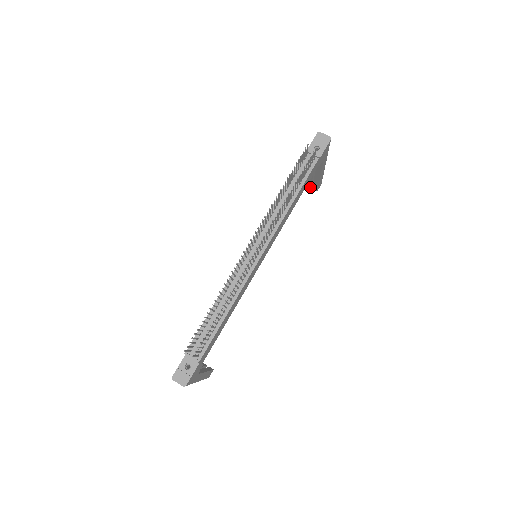
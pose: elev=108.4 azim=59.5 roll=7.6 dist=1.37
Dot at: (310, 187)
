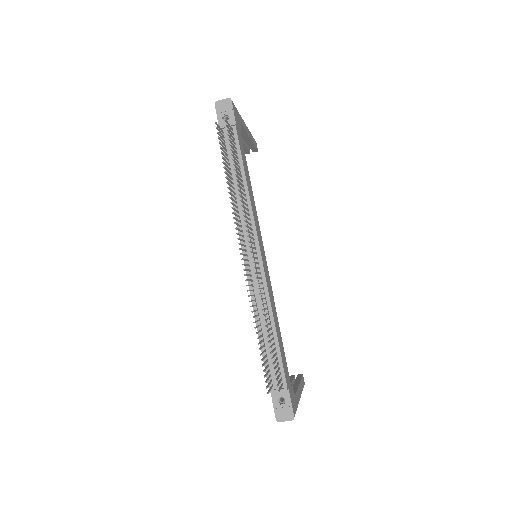
Dot at: (249, 153)
